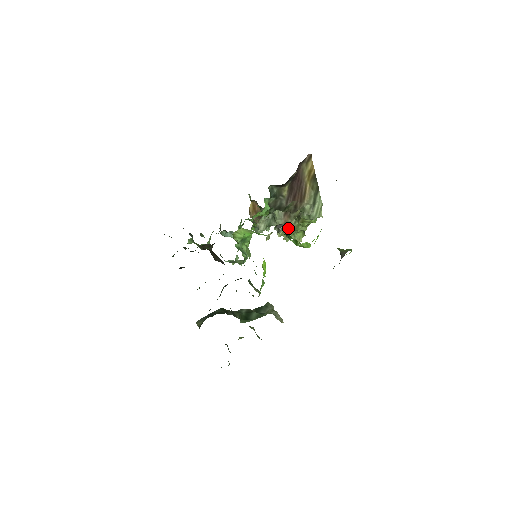
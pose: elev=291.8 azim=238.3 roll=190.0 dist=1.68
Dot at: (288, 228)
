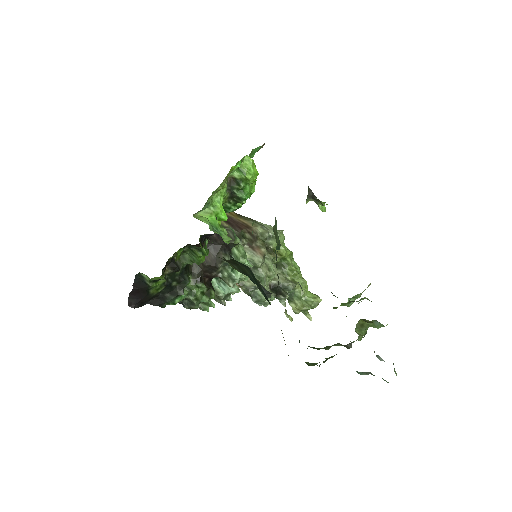
Dot at: (287, 286)
